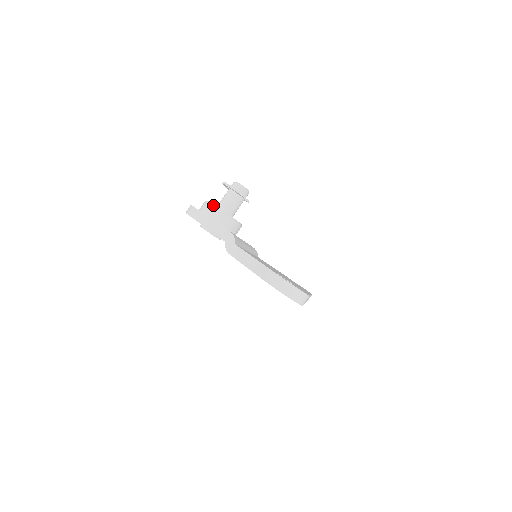
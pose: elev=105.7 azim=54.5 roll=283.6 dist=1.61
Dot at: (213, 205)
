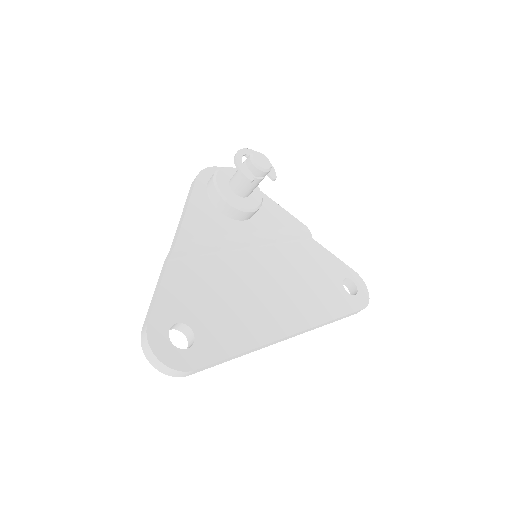
Dot at: (214, 181)
